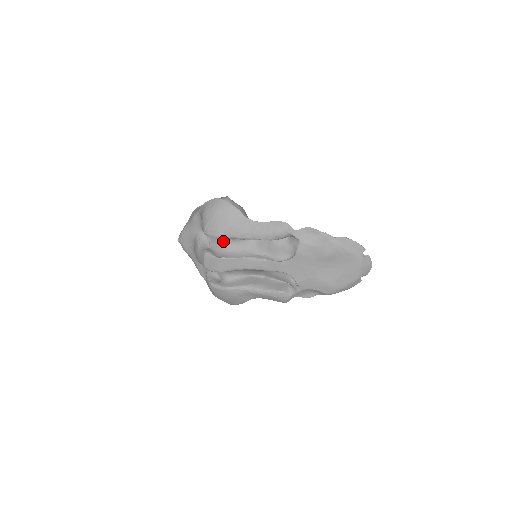
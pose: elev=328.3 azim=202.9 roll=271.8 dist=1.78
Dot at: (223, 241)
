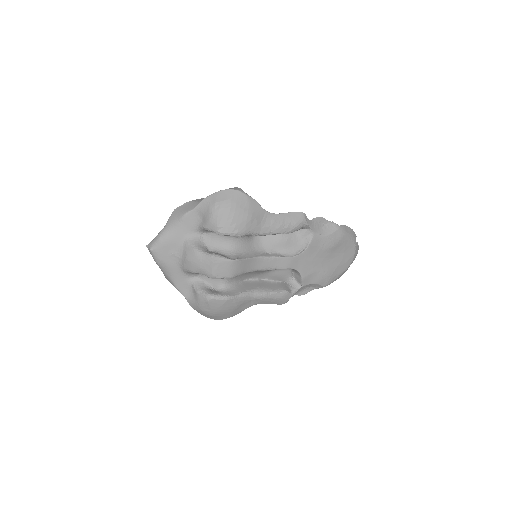
Dot at: (230, 241)
